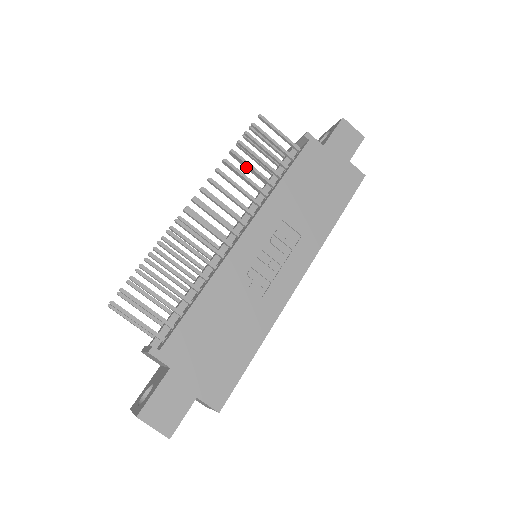
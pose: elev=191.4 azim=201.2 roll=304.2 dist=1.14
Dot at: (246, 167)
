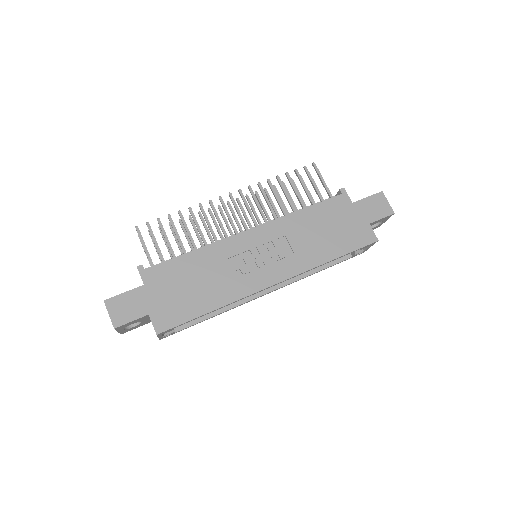
Dot at: occluded
